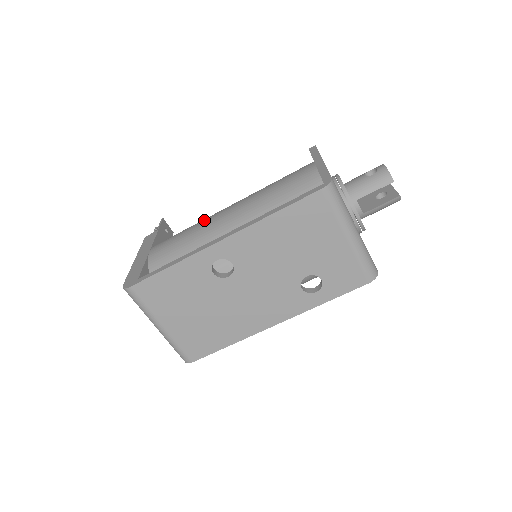
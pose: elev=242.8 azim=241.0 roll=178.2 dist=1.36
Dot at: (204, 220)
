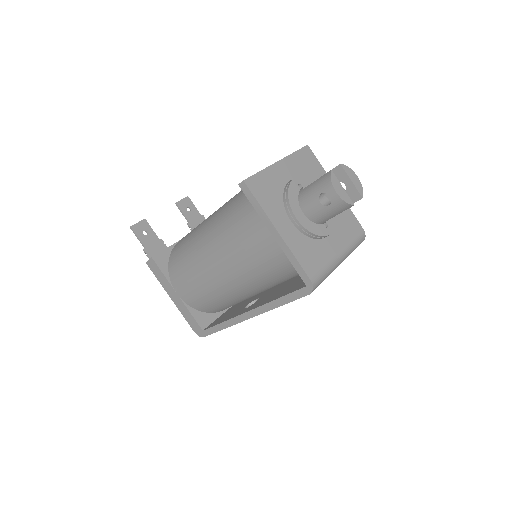
Dot at: (200, 272)
